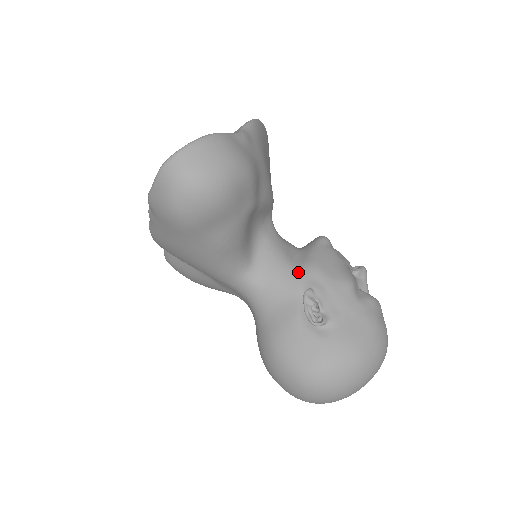
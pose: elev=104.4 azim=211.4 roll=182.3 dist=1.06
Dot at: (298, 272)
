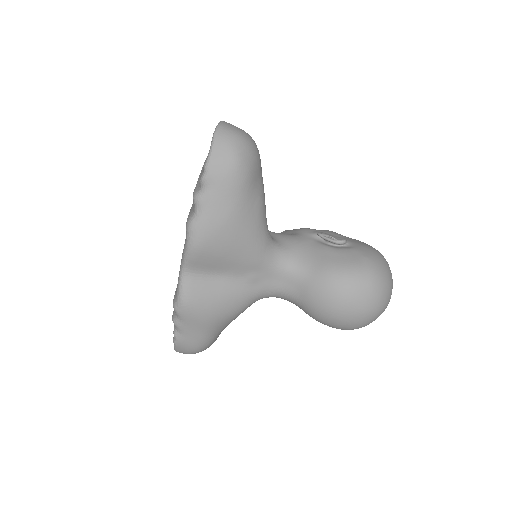
Dot at: (300, 234)
